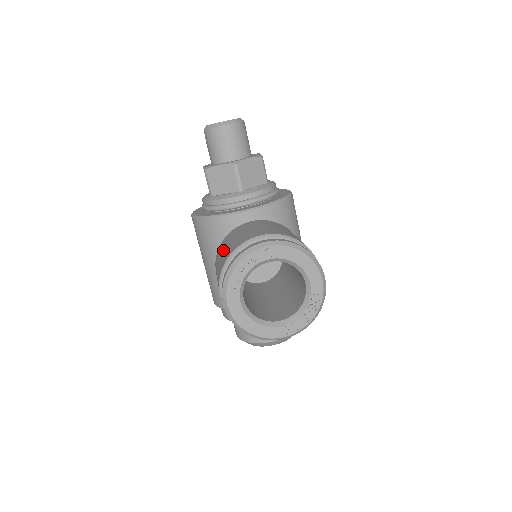
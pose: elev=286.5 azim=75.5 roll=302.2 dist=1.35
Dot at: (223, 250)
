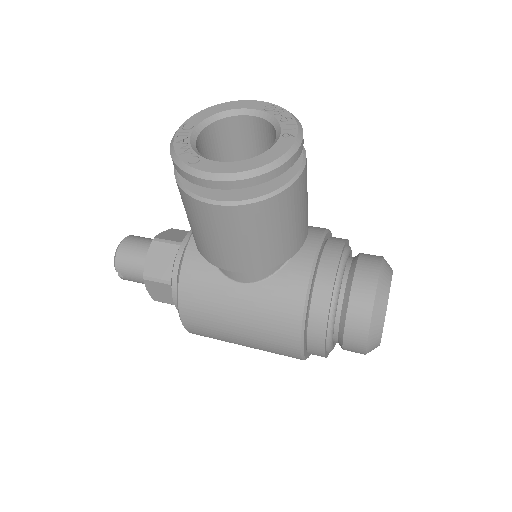
Dot at: (190, 224)
